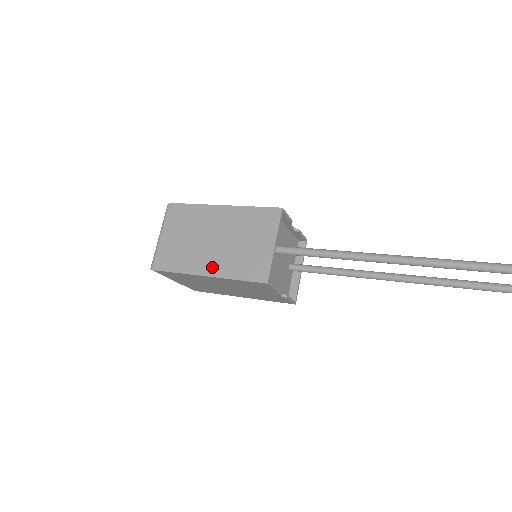
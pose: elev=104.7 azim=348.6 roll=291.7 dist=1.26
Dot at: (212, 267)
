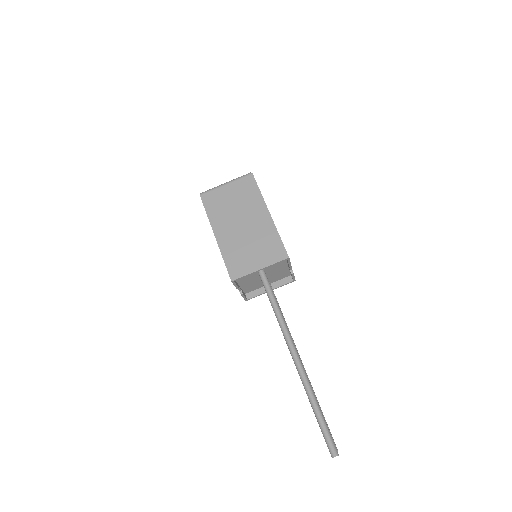
Dot at: (223, 236)
